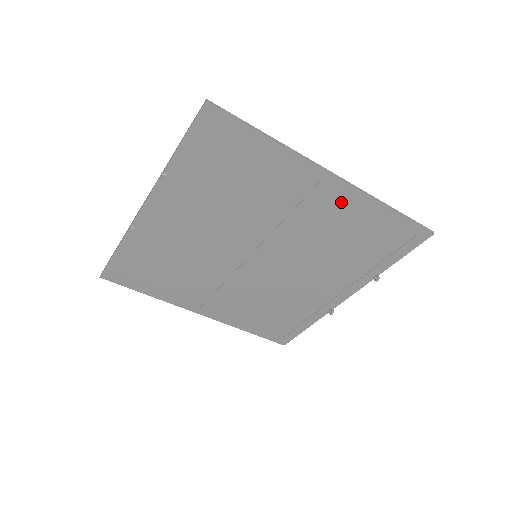
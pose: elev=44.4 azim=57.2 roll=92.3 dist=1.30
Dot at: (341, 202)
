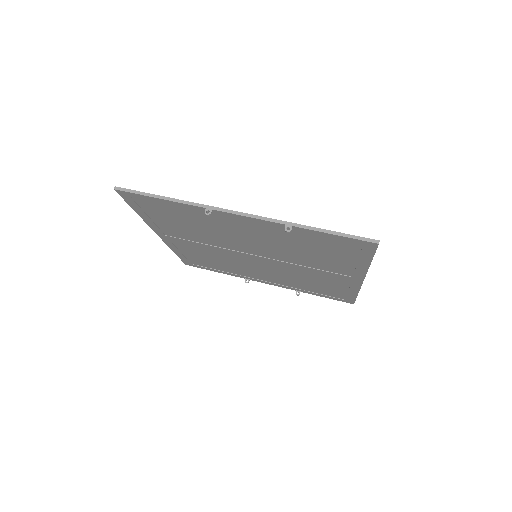
Dot at: (344, 282)
